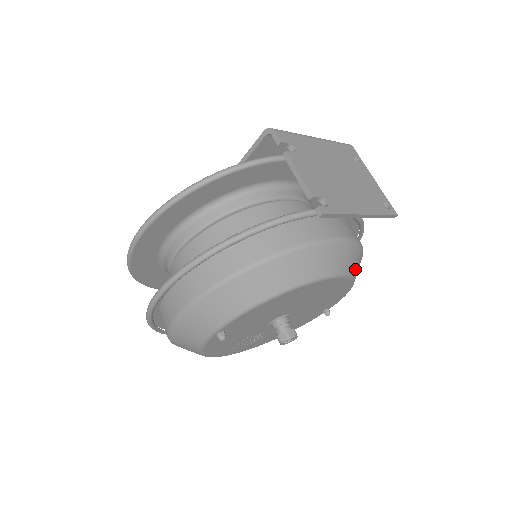
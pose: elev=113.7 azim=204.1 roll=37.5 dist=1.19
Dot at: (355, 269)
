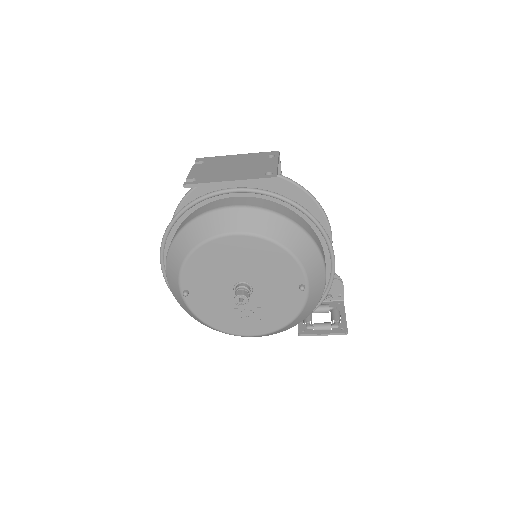
Dot at: (270, 231)
